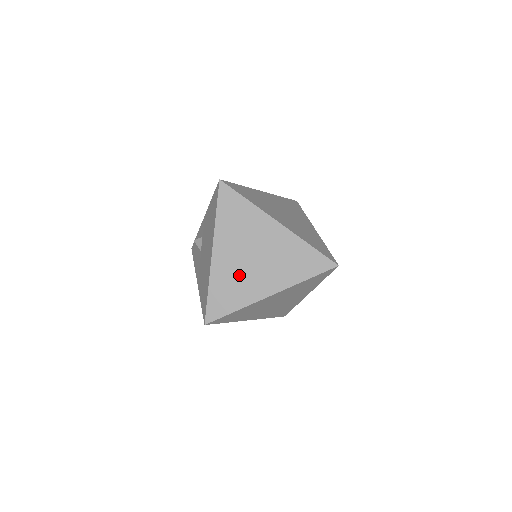
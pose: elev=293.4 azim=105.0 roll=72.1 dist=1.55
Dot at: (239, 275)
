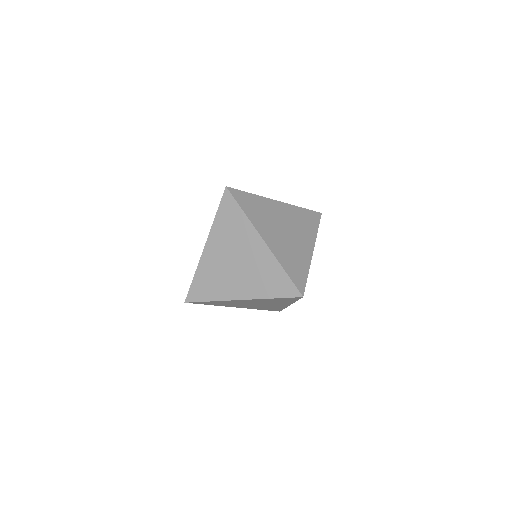
Dot at: (220, 273)
